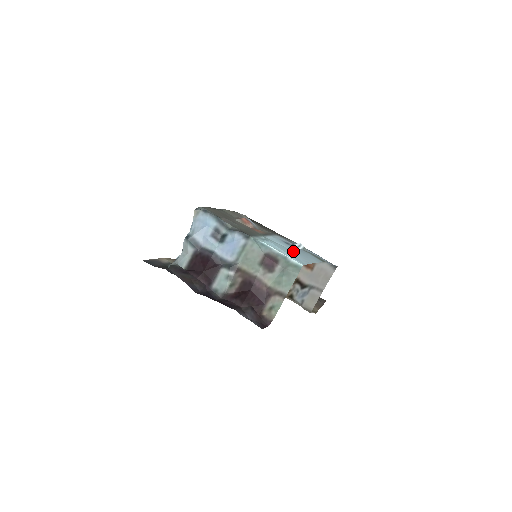
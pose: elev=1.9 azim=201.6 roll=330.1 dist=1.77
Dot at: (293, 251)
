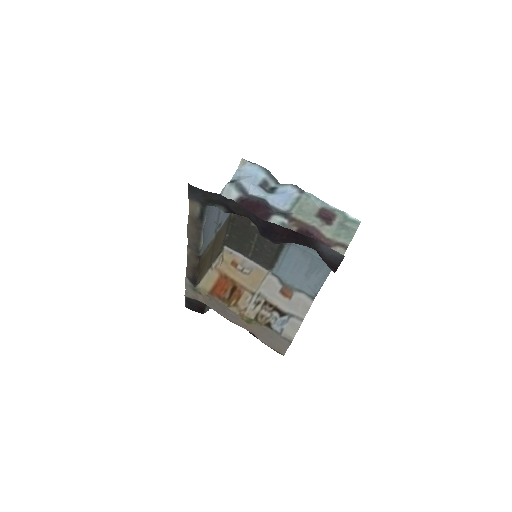
Dot at: occluded
